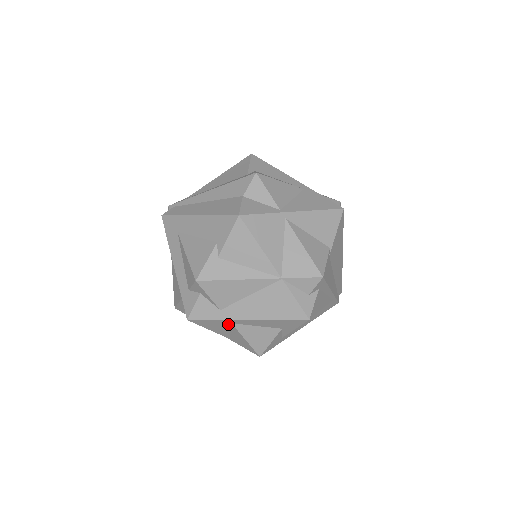
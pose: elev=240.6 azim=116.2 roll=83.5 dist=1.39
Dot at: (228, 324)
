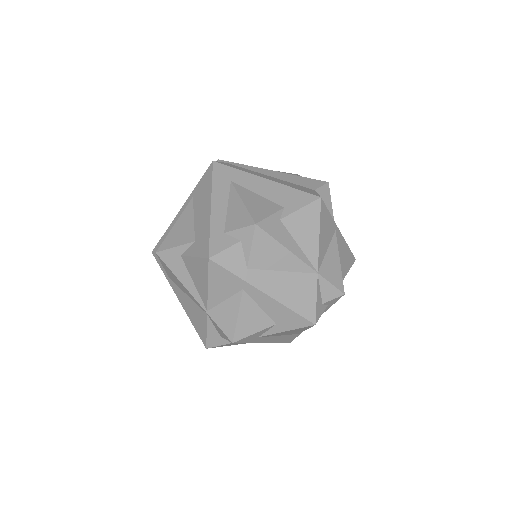
Dot at: (238, 288)
